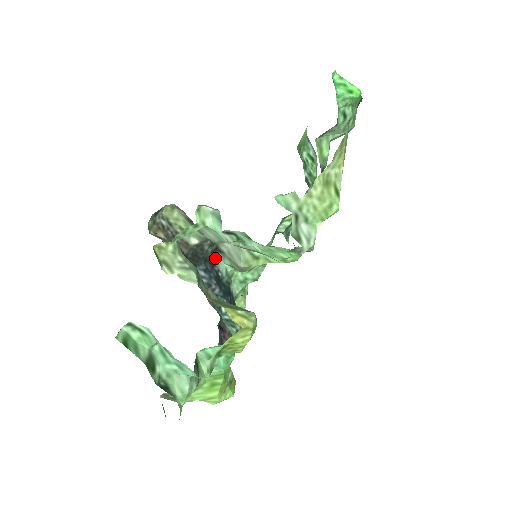
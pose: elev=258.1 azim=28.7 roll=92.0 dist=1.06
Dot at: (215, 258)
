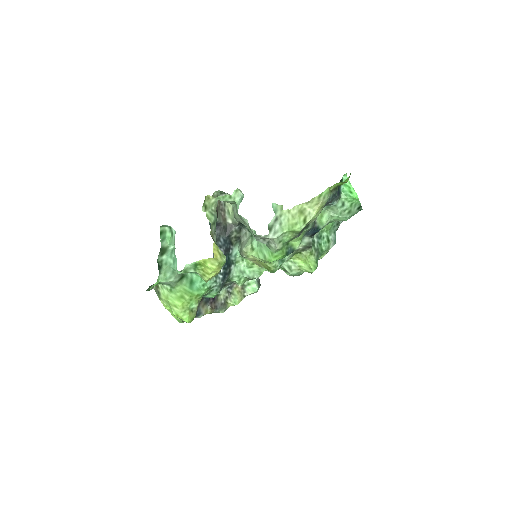
Dot at: (235, 243)
